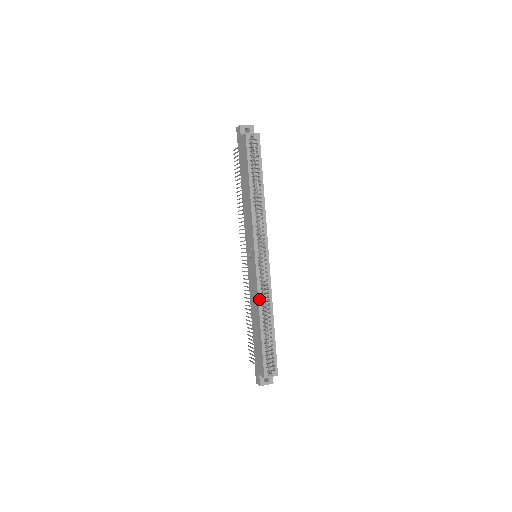
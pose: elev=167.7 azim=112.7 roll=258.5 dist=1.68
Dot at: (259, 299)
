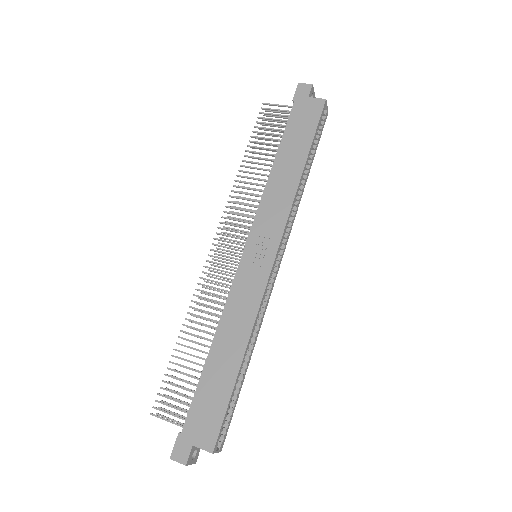
Dot at: (255, 321)
